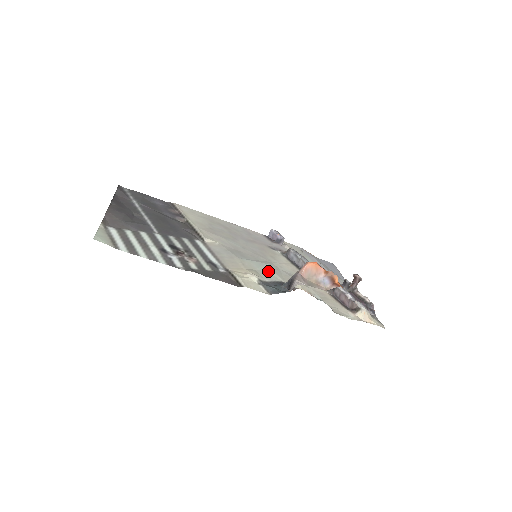
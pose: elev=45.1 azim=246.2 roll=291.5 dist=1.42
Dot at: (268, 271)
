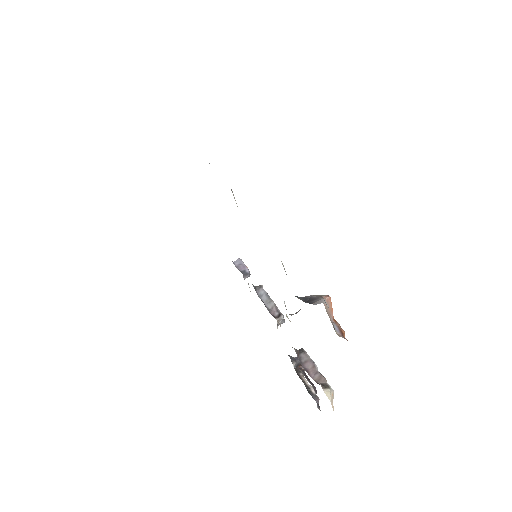
Dot at: occluded
